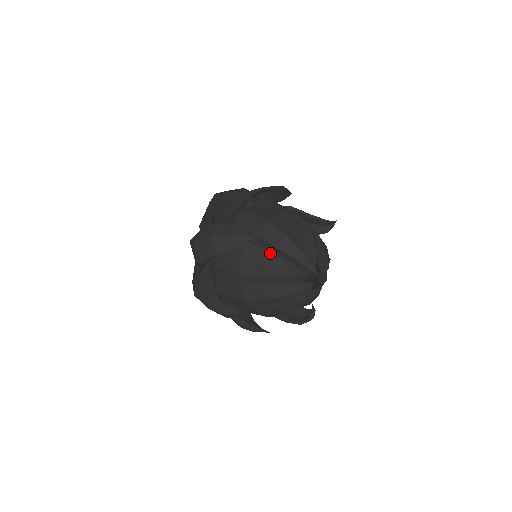
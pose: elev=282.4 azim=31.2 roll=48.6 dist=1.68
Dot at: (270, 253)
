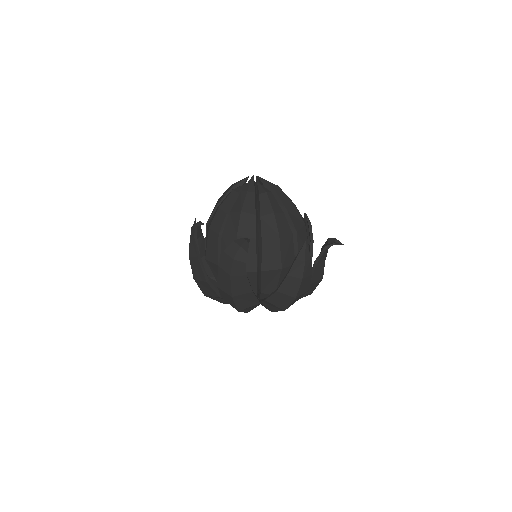
Dot at: occluded
